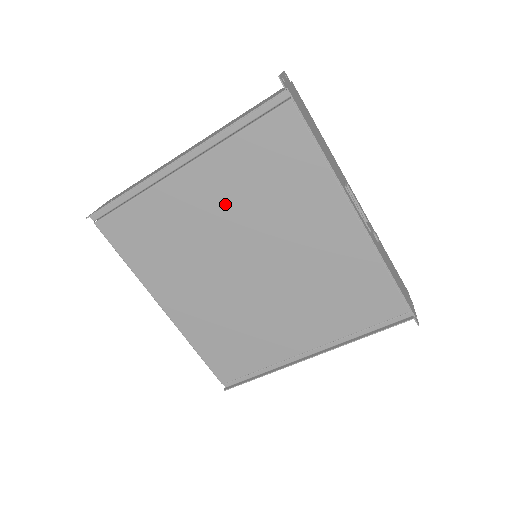
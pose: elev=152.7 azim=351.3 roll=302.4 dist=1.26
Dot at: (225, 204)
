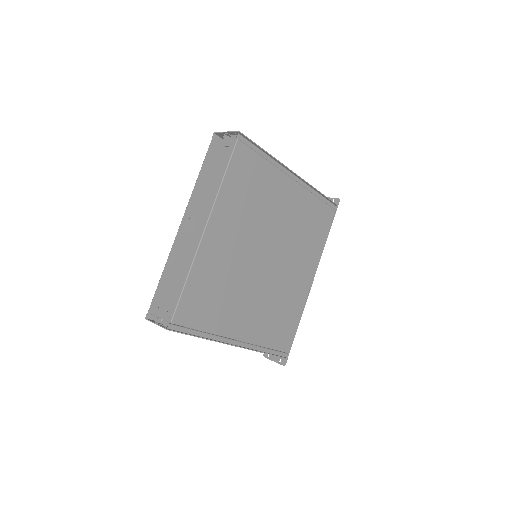
Dot at: (288, 216)
